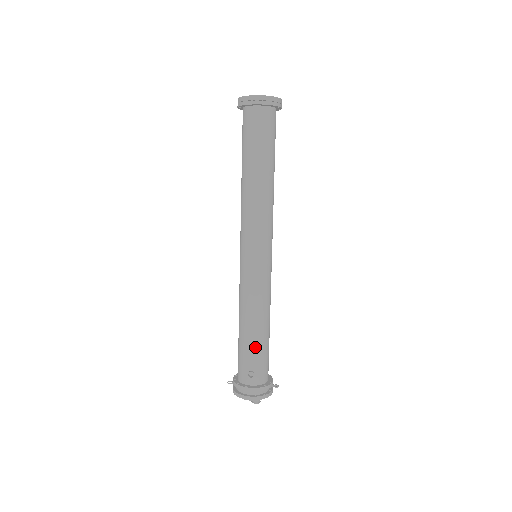
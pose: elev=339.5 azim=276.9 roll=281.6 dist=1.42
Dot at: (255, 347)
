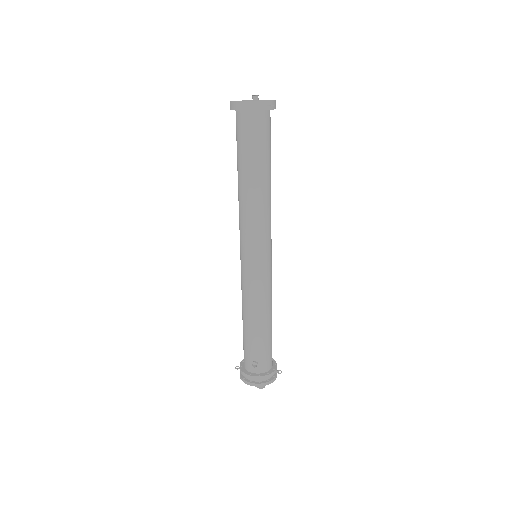
Dot at: (258, 341)
